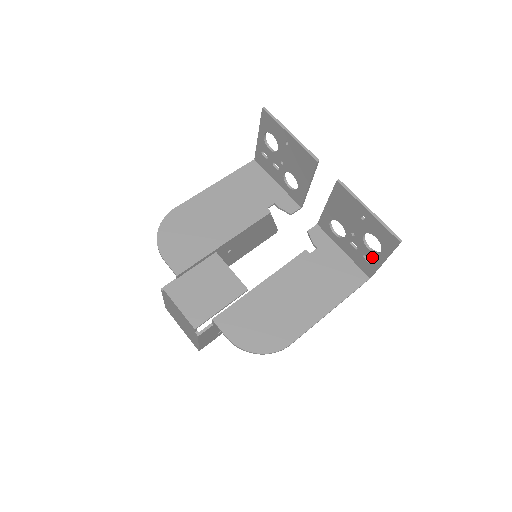
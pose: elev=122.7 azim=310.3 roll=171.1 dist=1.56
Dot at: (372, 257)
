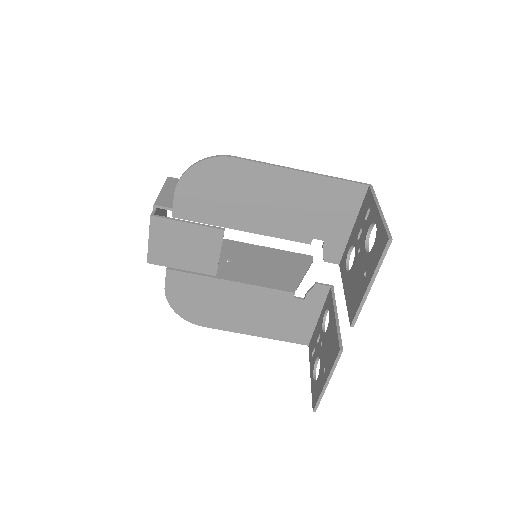
Dot at: (313, 361)
